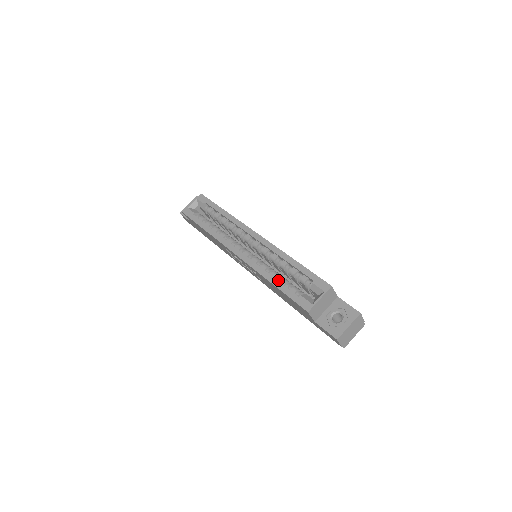
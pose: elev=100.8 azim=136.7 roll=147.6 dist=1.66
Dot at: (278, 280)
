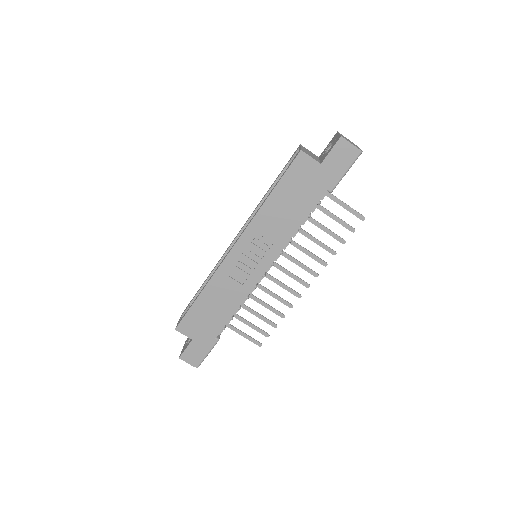
Dot at: occluded
